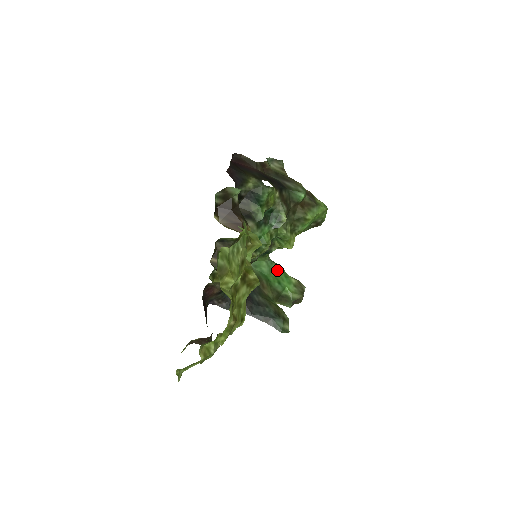
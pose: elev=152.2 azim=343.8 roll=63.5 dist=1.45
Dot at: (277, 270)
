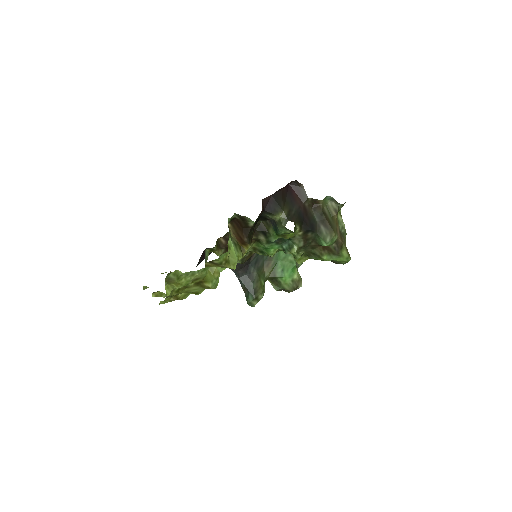
Dot at: (290, 261)
